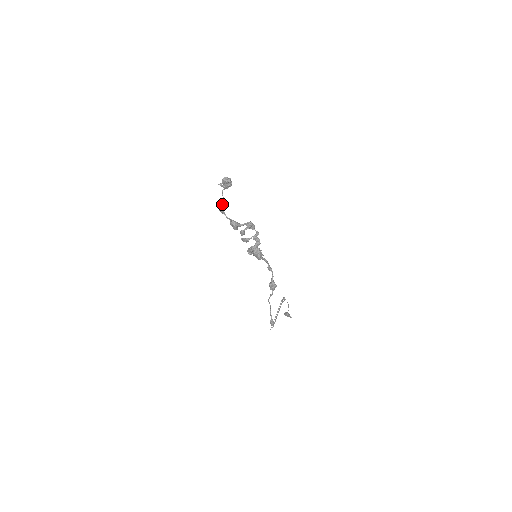
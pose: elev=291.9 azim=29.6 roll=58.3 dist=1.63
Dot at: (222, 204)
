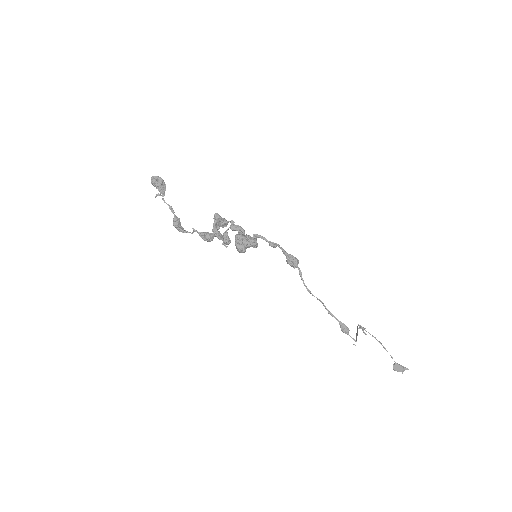
Dot at: (174, 216)
